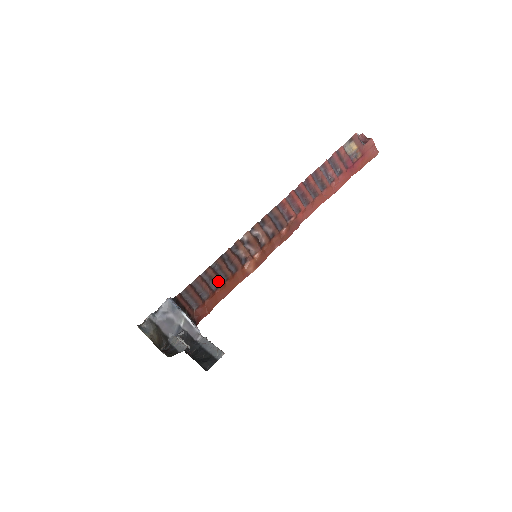
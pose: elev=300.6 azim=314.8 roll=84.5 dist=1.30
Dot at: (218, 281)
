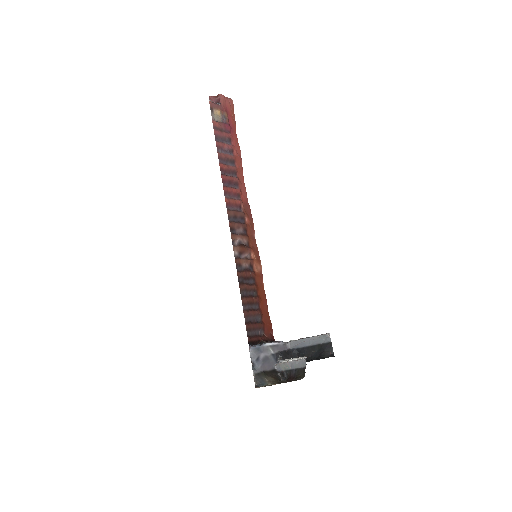
Dot at: (254, 300)
